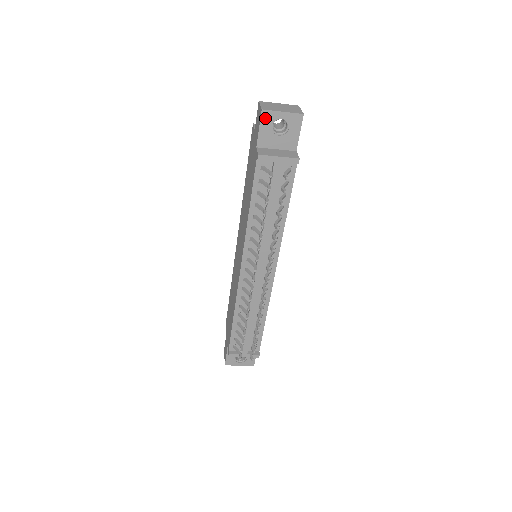
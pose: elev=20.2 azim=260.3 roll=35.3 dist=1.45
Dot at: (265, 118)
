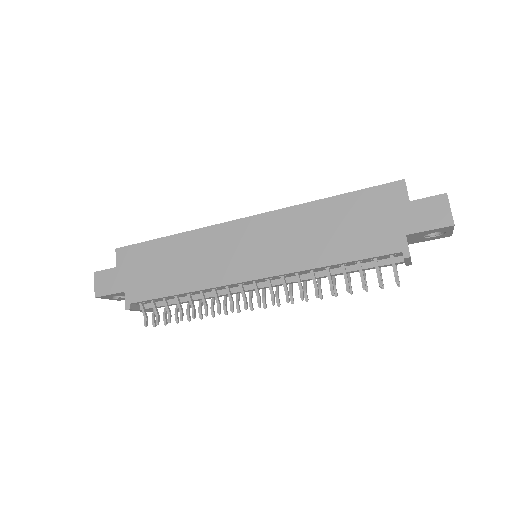
Dot at: (444, 228)
